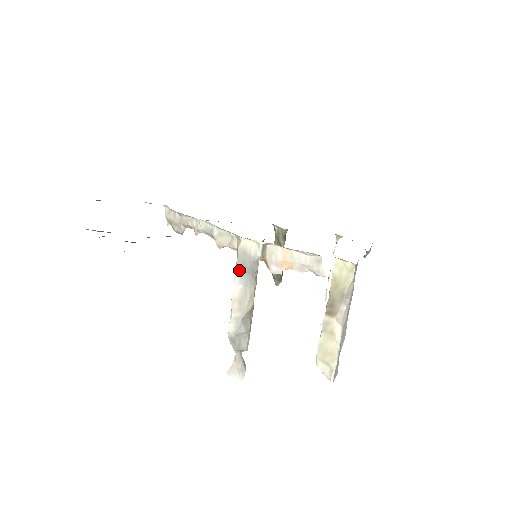
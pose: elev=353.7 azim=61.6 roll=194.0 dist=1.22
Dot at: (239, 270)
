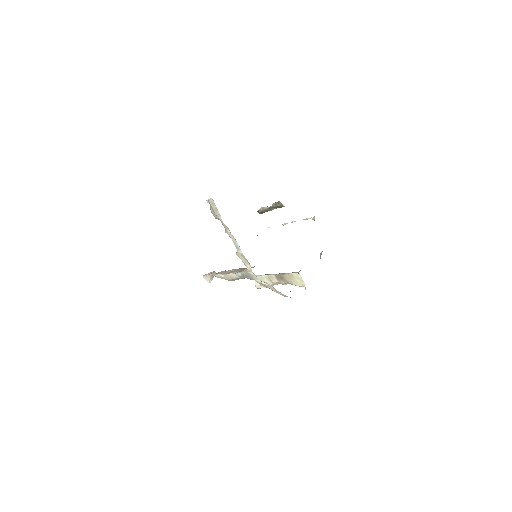
Dot at: (242, 276)
